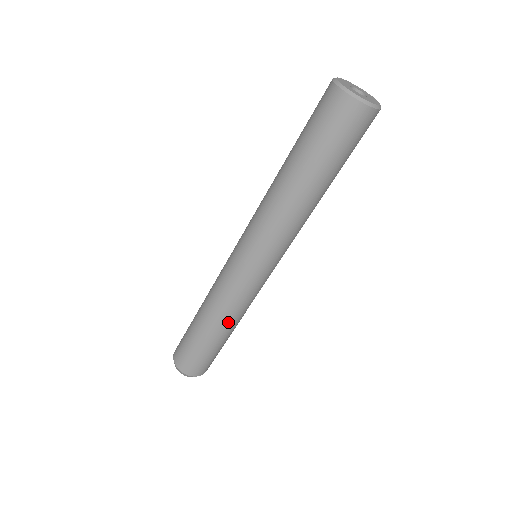
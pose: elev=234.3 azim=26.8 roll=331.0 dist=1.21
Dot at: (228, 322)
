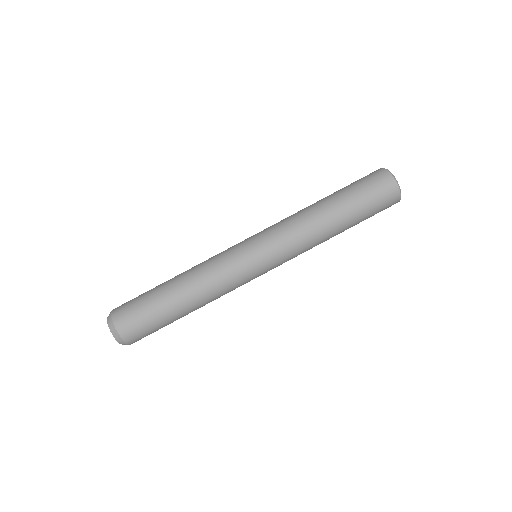
Dot at: (194, 285)
